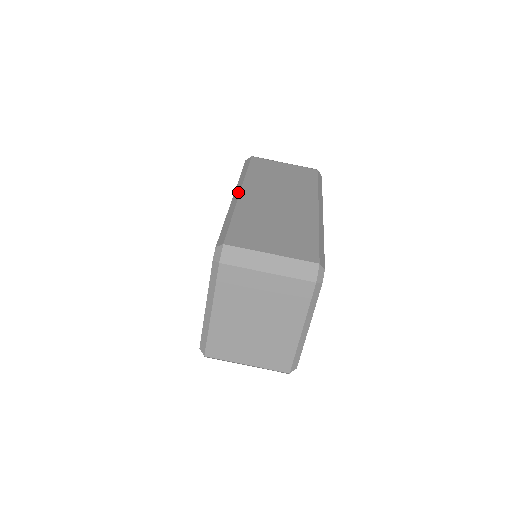
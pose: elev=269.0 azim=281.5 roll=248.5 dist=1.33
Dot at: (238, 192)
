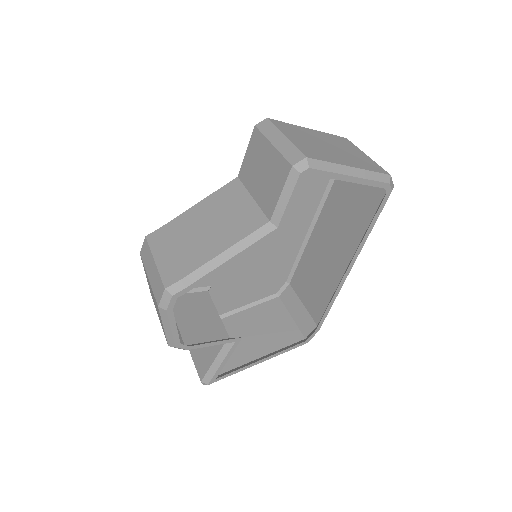
Dot at: (316, 223)
